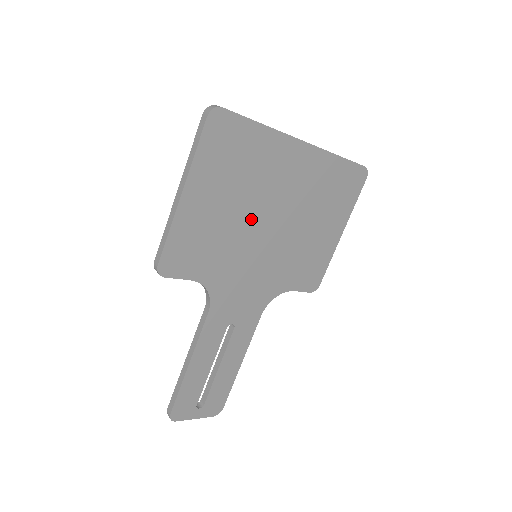
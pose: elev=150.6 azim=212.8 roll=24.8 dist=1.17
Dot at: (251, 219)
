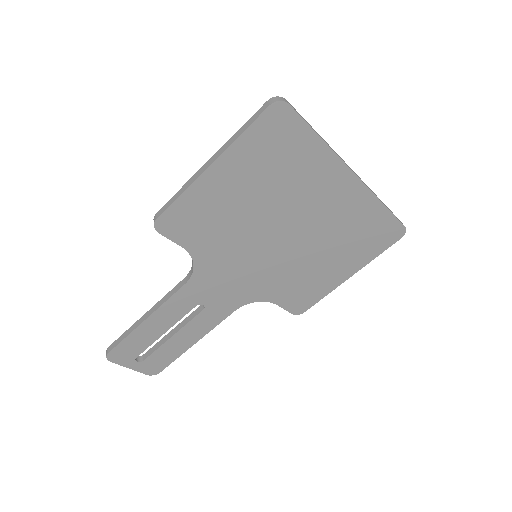
Dot at: (267, 221)
